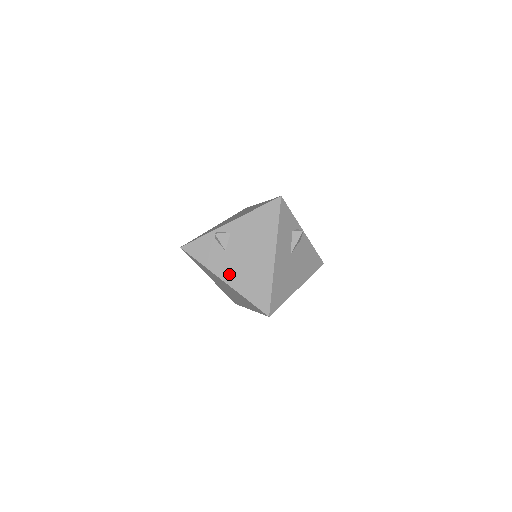
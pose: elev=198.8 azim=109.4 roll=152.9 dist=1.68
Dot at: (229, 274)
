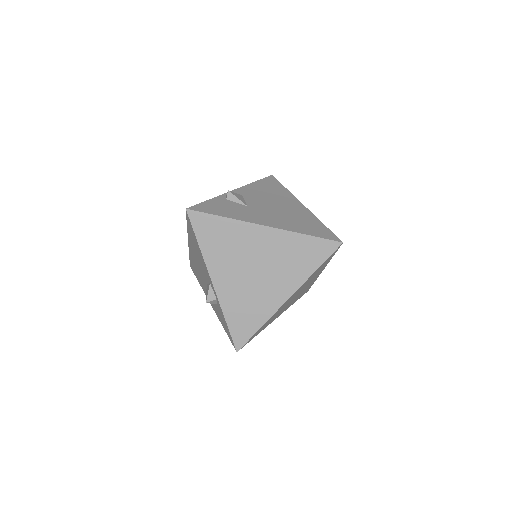
Dot at: (267, 220)
